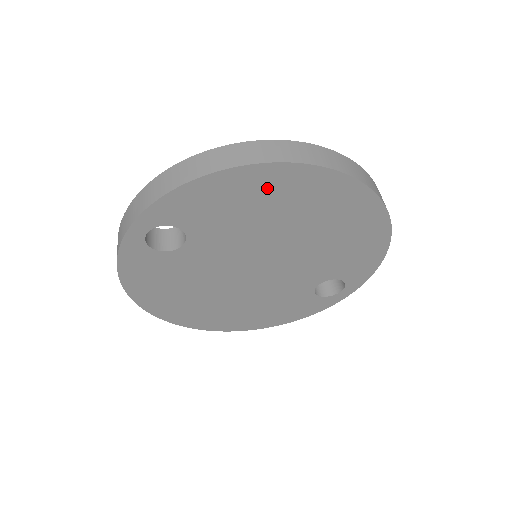
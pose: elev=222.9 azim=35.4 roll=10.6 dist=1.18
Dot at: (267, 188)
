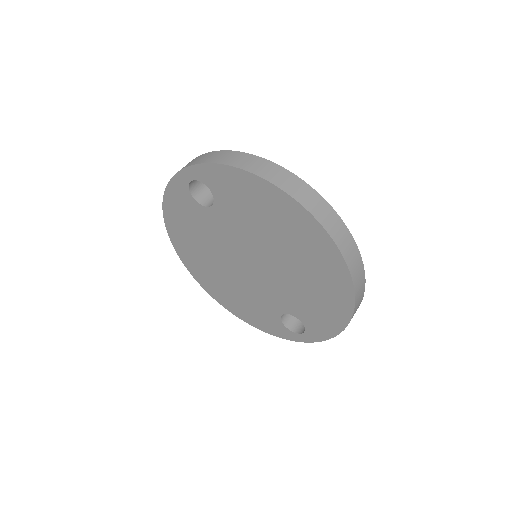
Dot at: (277, 209)
